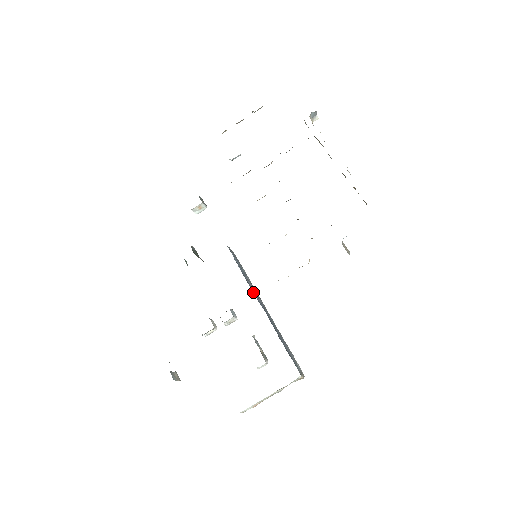
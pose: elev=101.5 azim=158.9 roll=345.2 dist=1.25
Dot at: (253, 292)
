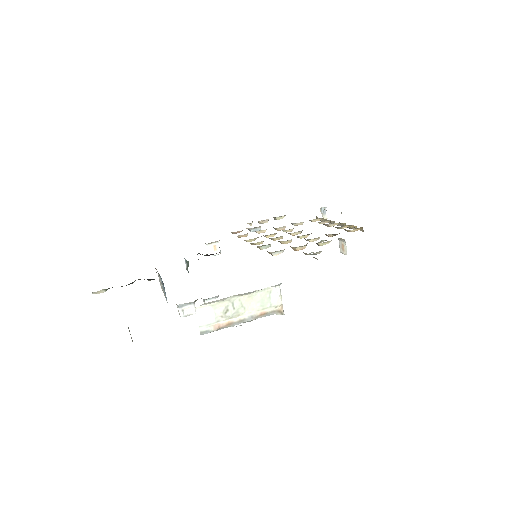
Dot at: occluded
